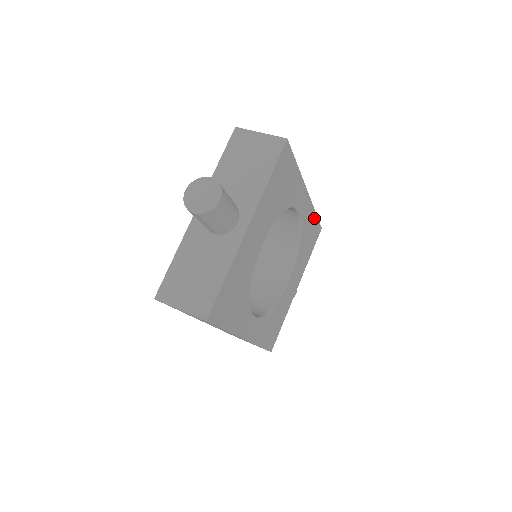
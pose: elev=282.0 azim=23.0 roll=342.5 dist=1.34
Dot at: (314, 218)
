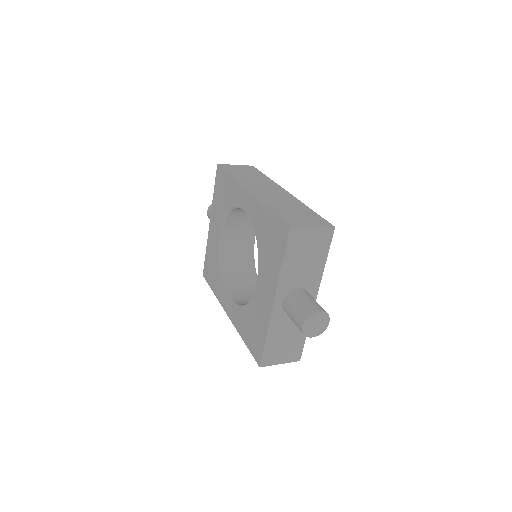
Dot at: occluded
